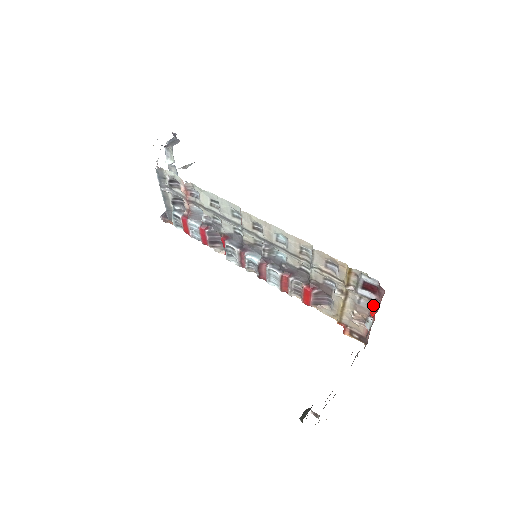
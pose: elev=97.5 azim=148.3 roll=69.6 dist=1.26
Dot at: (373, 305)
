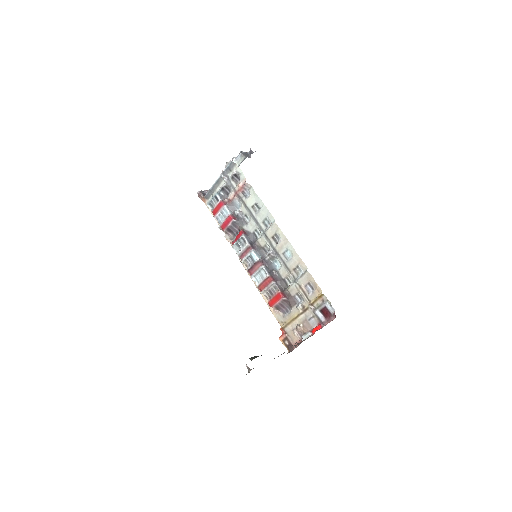
Dot at: (319, 325)
